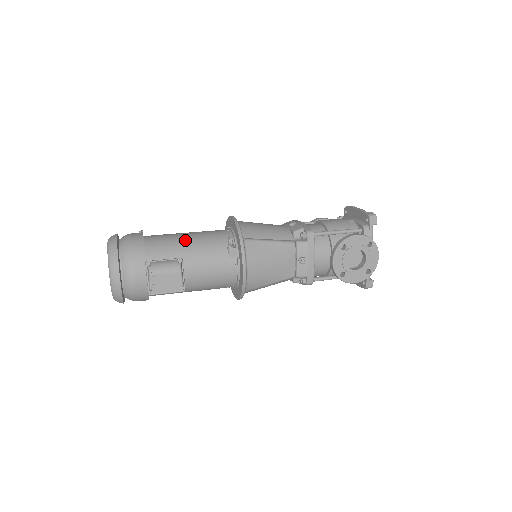
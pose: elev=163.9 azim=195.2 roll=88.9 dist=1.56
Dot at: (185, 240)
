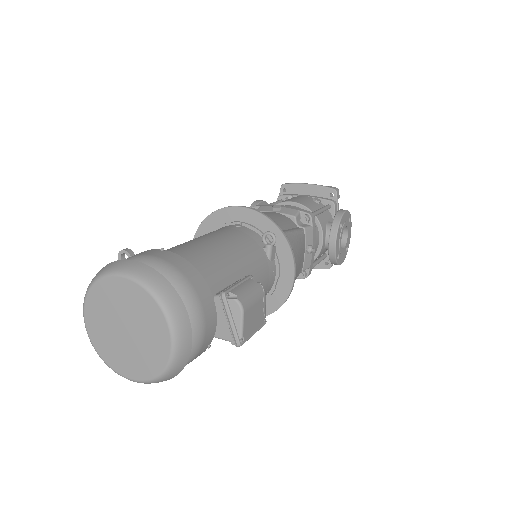
Dot at: (222, 249)
